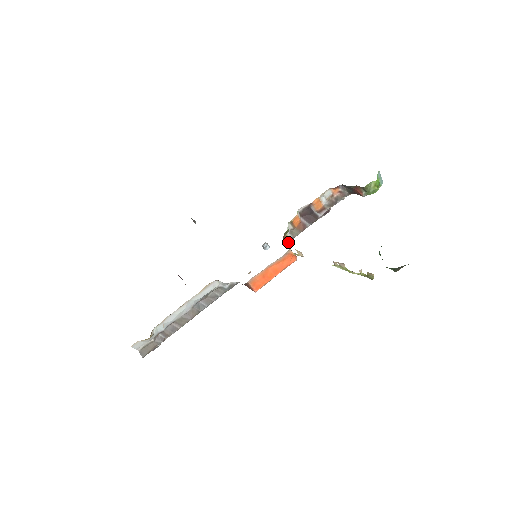
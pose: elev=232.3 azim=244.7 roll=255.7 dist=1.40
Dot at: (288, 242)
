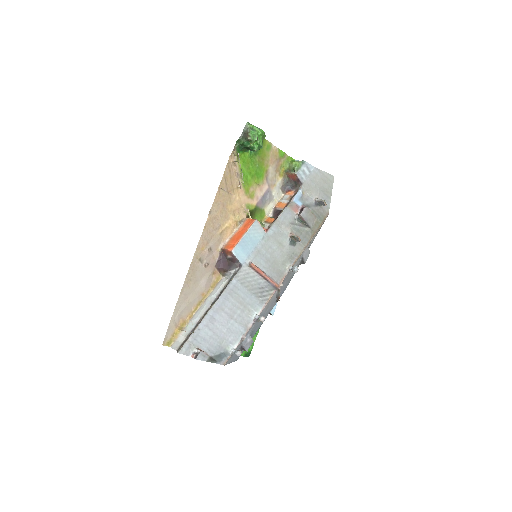
Dot at: (263, 228)
